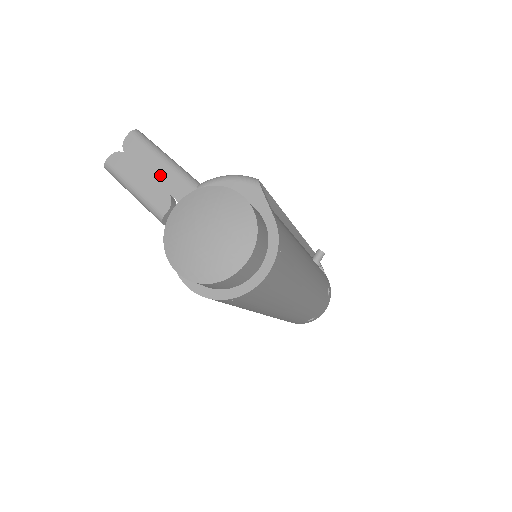
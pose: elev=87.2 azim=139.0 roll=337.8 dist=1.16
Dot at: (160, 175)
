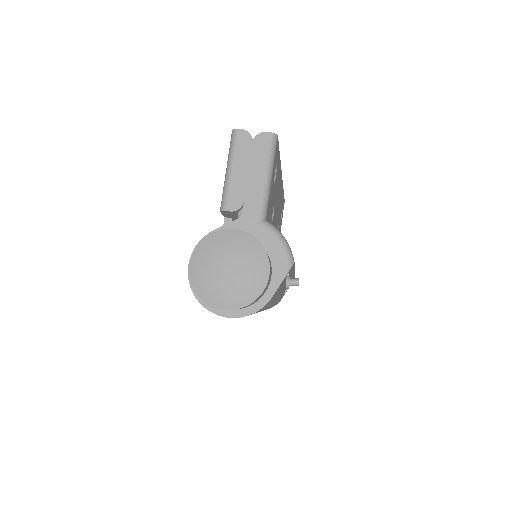
Dot at: (253, 185)
